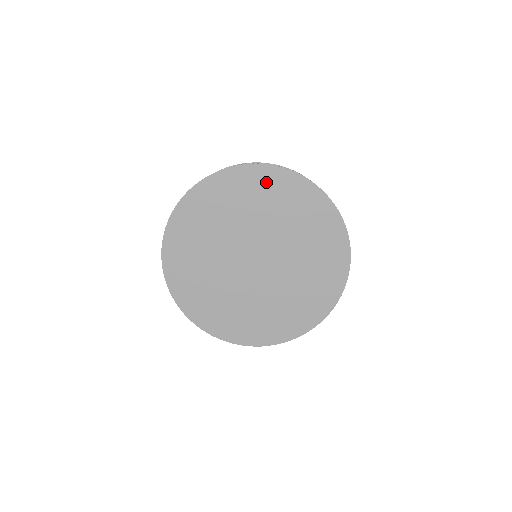
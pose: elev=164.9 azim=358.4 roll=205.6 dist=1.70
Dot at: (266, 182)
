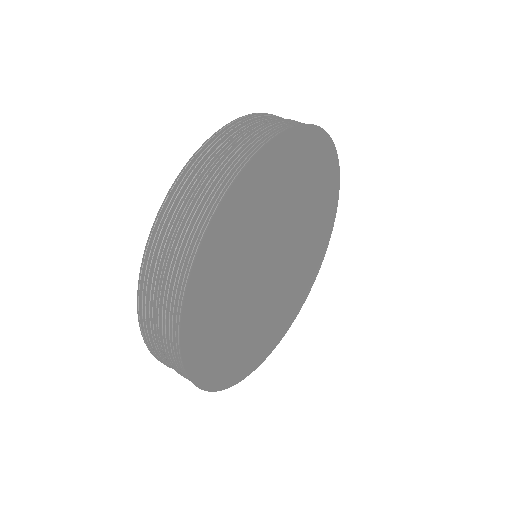
Dot at: (215, 255)
